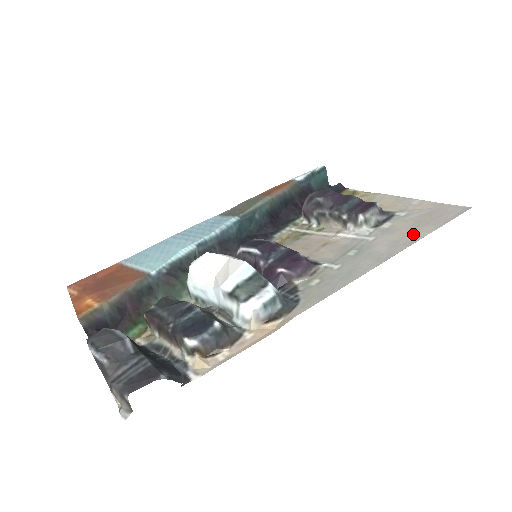
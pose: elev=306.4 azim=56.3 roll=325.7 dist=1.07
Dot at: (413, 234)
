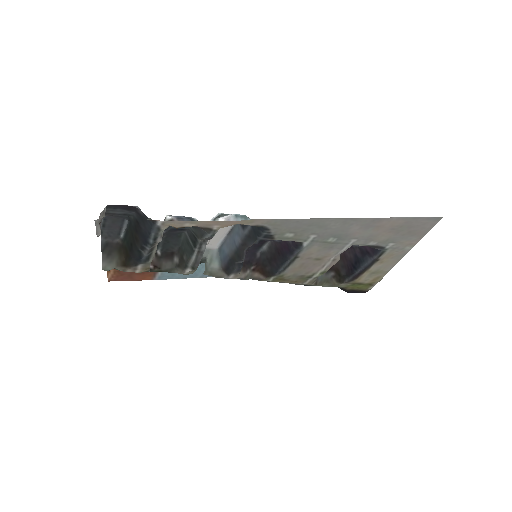
Dot at: (385, 224)
